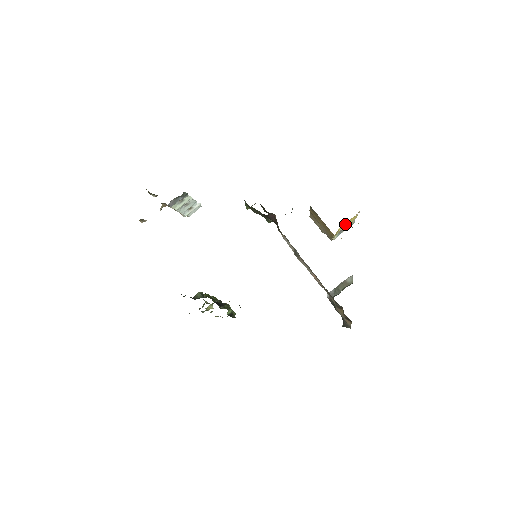
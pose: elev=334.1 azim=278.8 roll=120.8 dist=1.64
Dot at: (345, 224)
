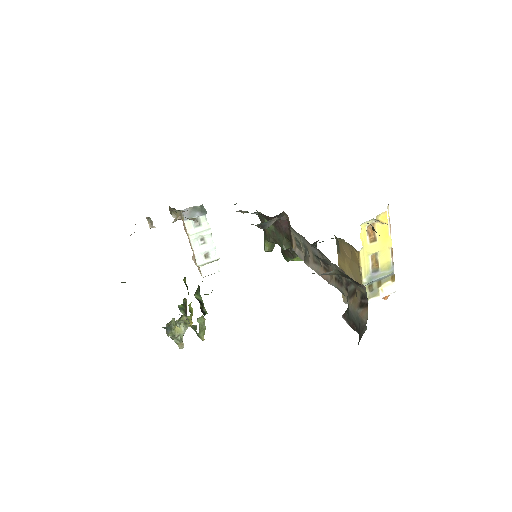
Dot at: (374, 240)
